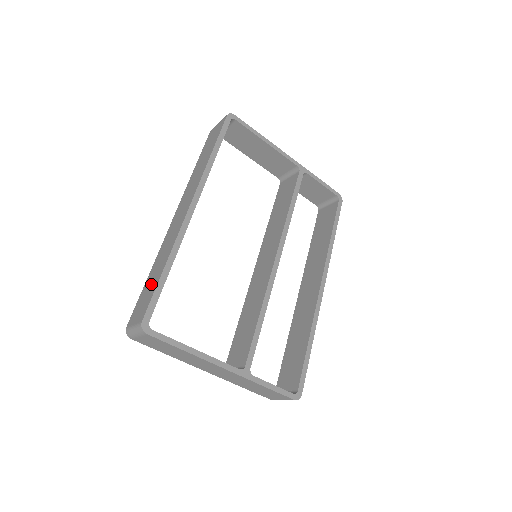
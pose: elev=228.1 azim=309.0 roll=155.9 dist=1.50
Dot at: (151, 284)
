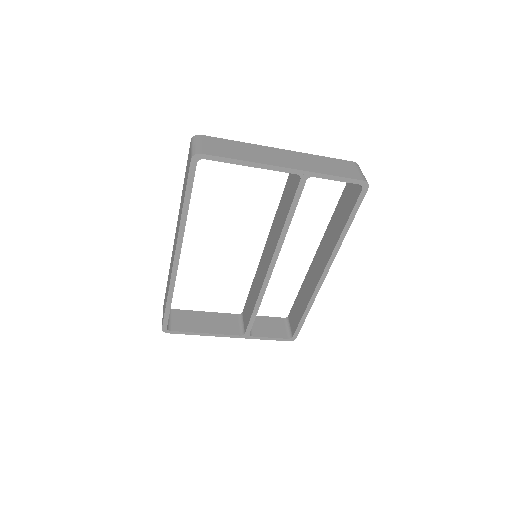
Dot at: occluded
